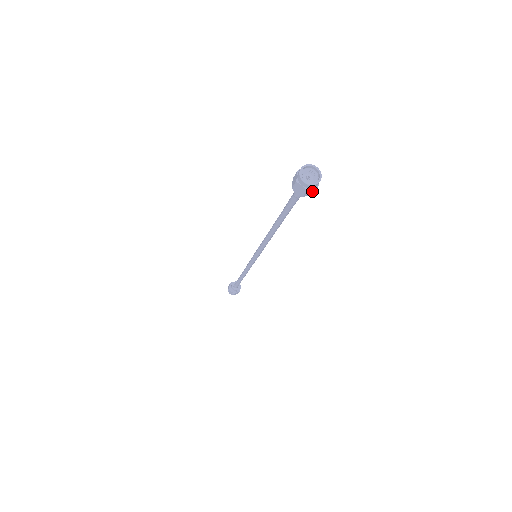
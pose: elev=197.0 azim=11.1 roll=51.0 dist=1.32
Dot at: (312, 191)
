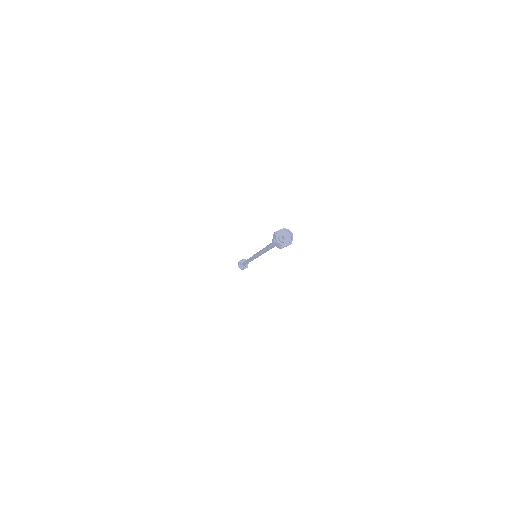
Dot at: occluded
